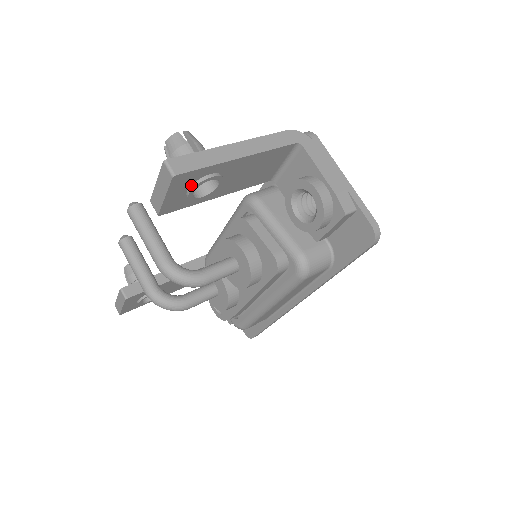
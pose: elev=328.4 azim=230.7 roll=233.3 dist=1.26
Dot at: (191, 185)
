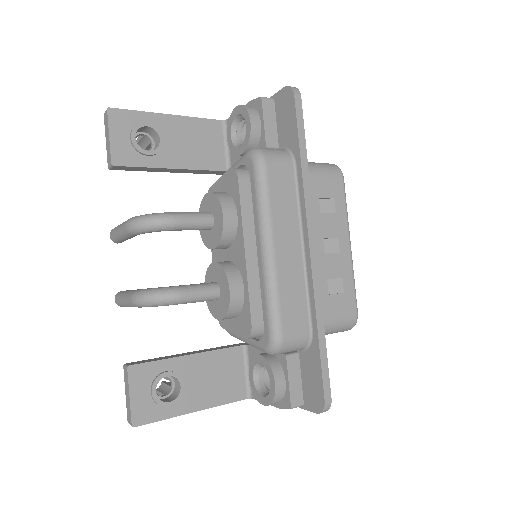
Dot at: (131, 131)
